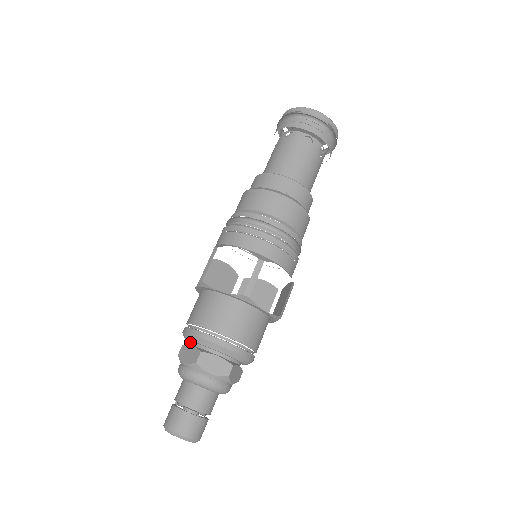
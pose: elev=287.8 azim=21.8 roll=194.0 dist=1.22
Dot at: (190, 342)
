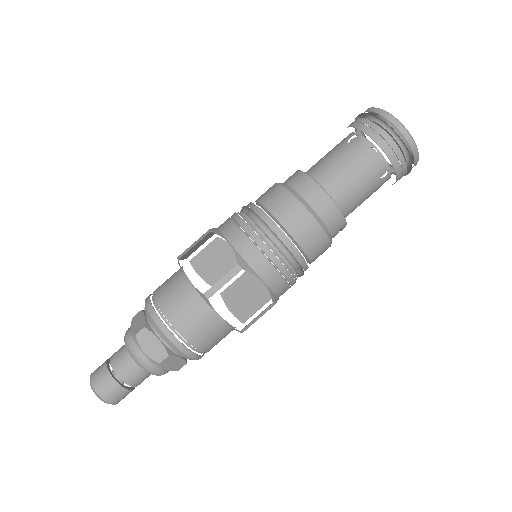
Dot at: occluded
